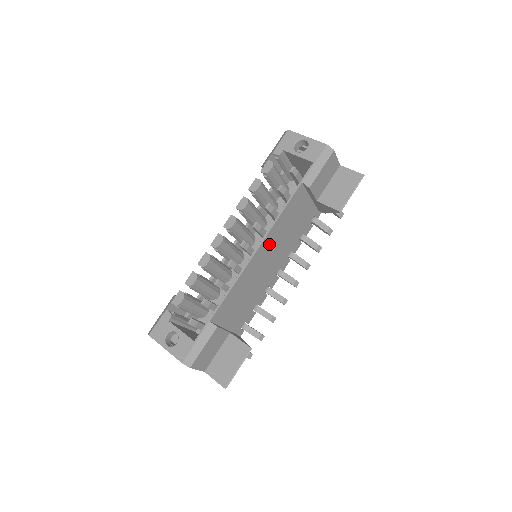
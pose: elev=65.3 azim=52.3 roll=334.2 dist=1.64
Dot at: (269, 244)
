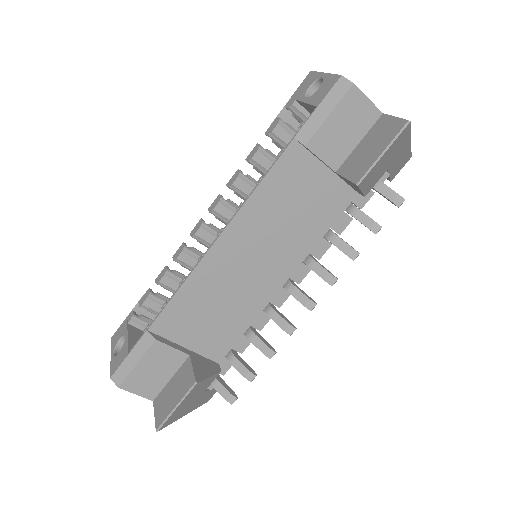
Dot at: (245, 233)
